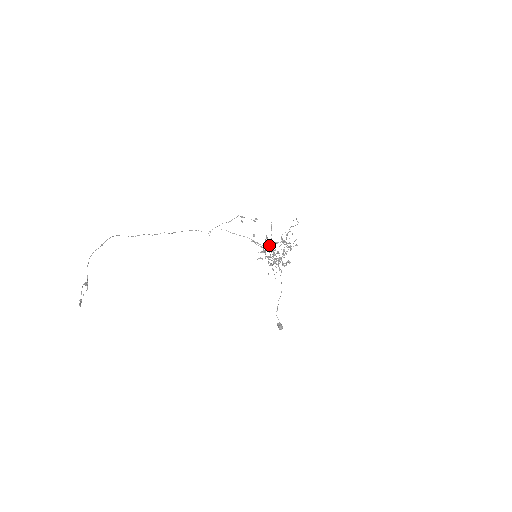
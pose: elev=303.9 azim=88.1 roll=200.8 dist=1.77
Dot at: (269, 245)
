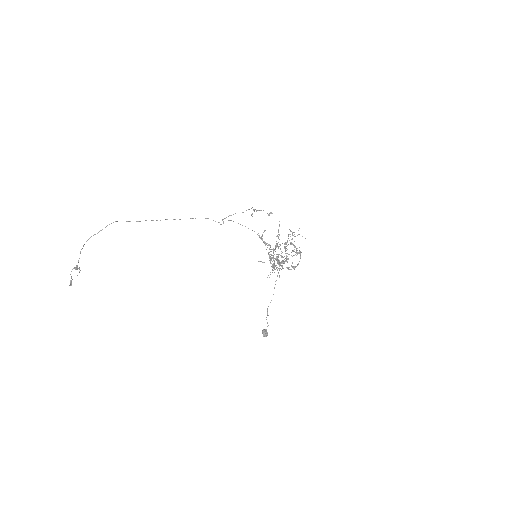
Dot at: (275, 245)
